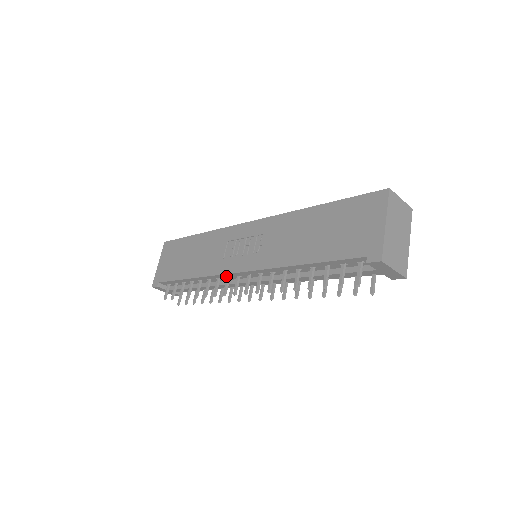
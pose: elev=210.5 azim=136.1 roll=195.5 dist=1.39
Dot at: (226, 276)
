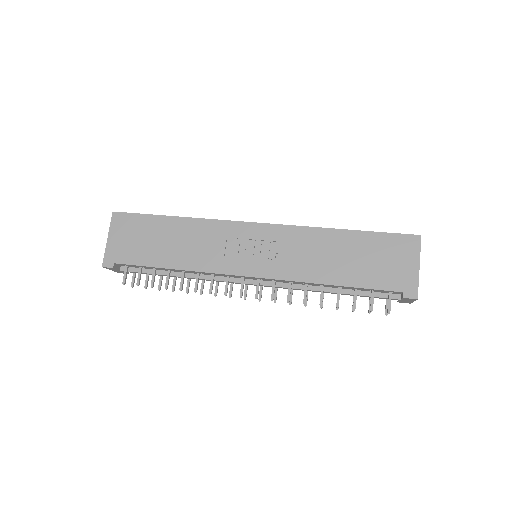
Dot at: (227, 275)
